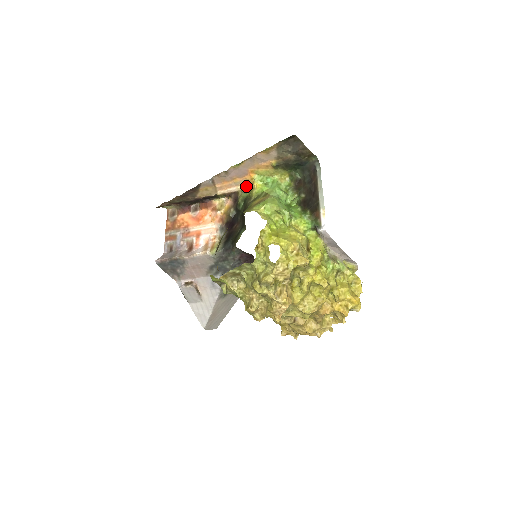
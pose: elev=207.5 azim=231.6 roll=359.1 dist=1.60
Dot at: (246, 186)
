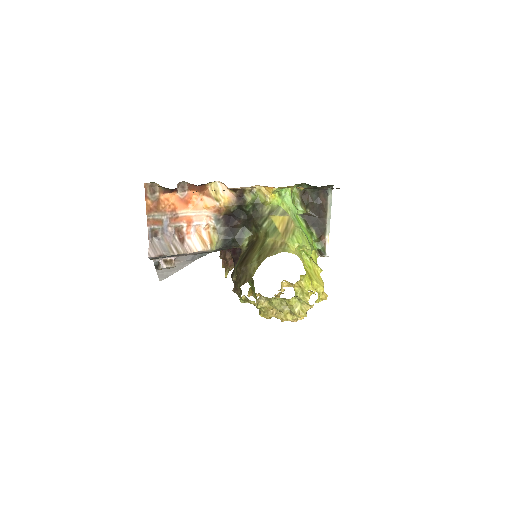
Dot at: (255, 186)
